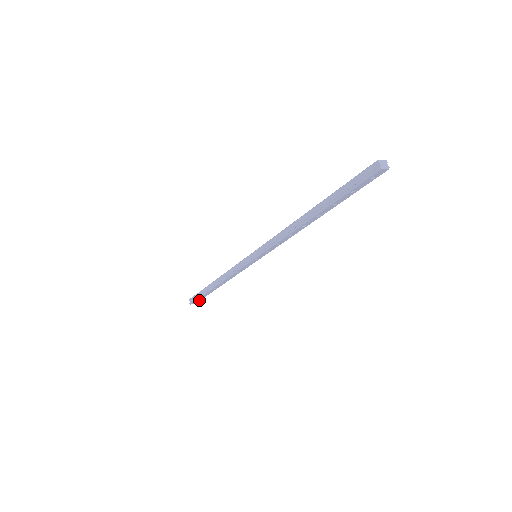
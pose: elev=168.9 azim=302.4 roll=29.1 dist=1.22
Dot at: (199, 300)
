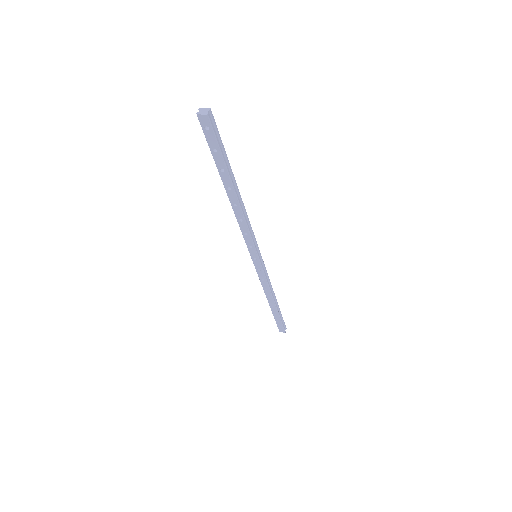
Dot at: (282, 327)
